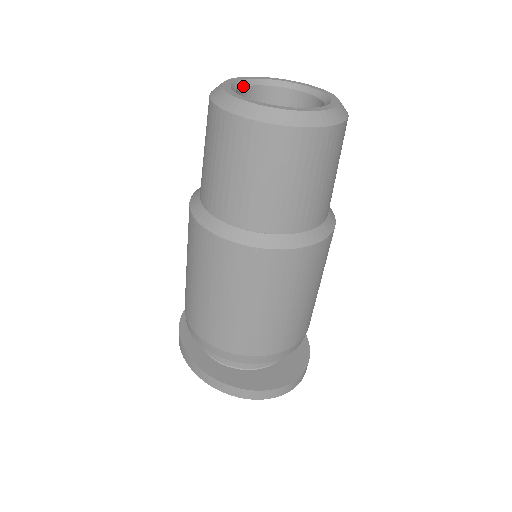
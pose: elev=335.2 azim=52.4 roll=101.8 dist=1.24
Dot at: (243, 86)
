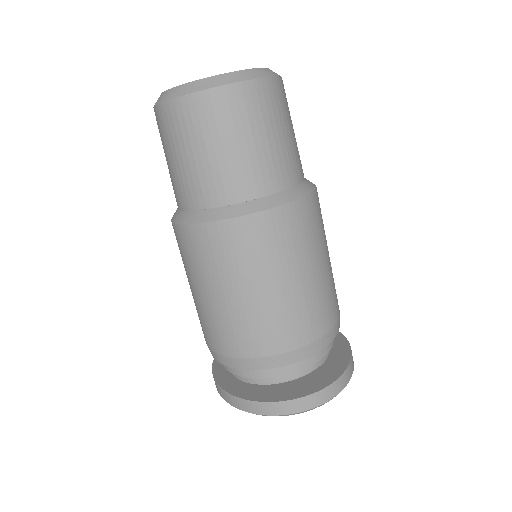
Dot at: occluded
